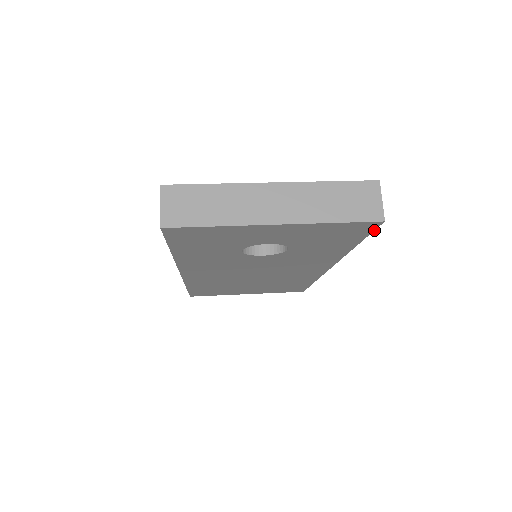
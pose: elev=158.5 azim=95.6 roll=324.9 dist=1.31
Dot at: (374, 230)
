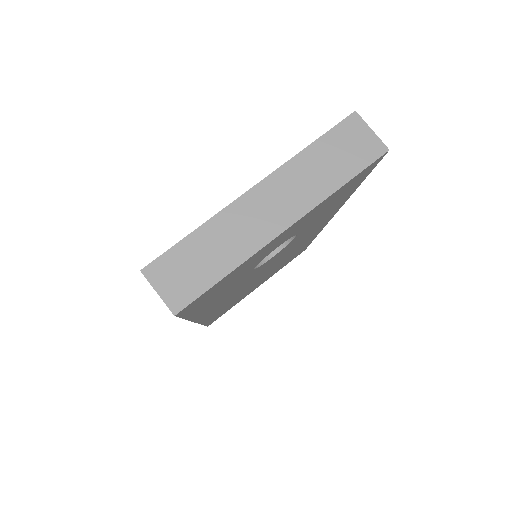
Dot at: occluded
